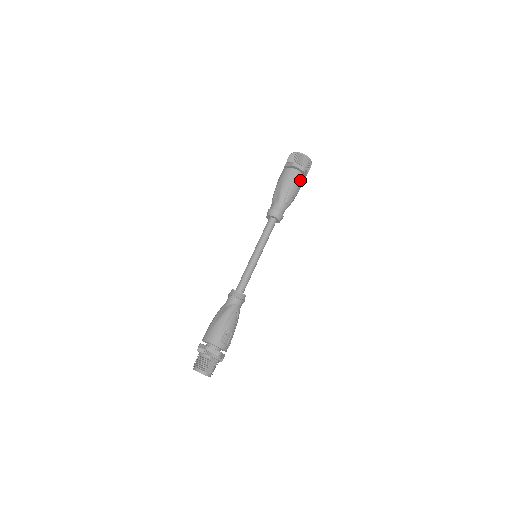
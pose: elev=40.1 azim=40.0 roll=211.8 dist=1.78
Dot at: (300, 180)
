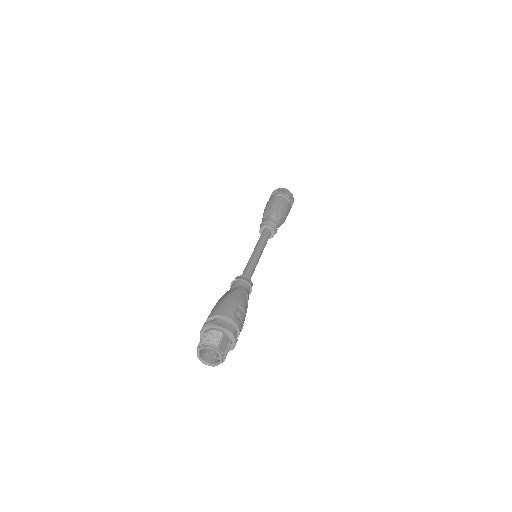
Dot at: (288, 205)
